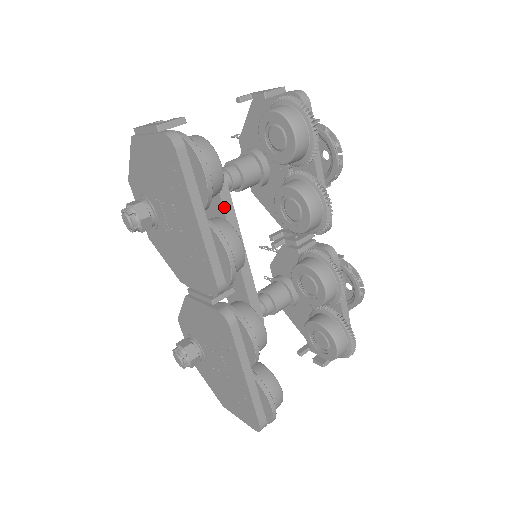
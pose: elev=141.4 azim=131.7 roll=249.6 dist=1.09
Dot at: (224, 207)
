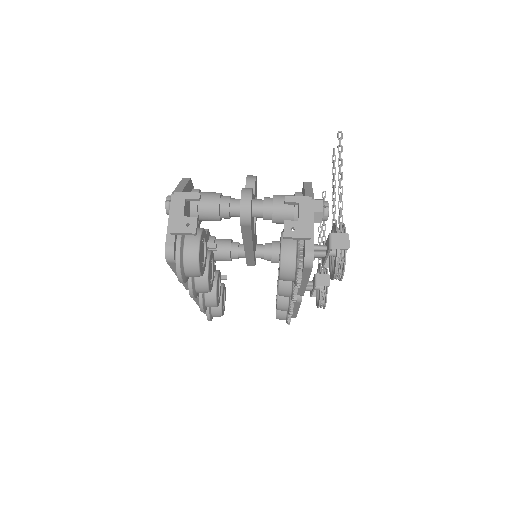
Dot at: (243, 232)
